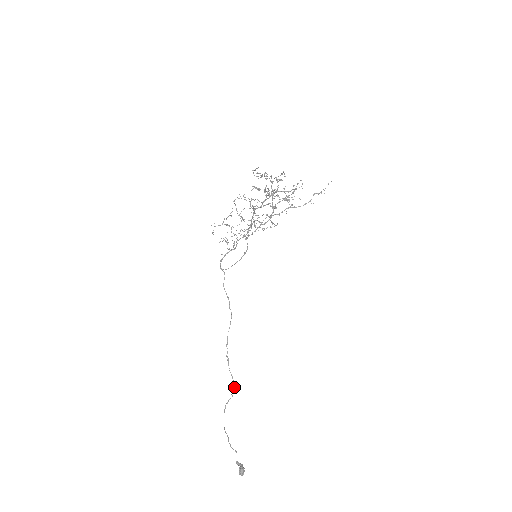
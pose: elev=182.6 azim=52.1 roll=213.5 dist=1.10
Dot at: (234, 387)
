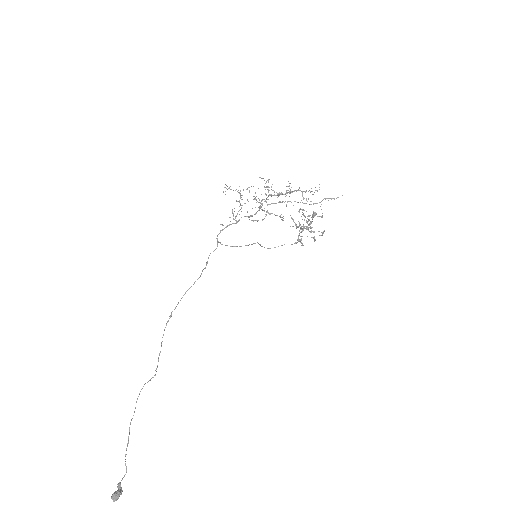
Dot at: (160, 352)
